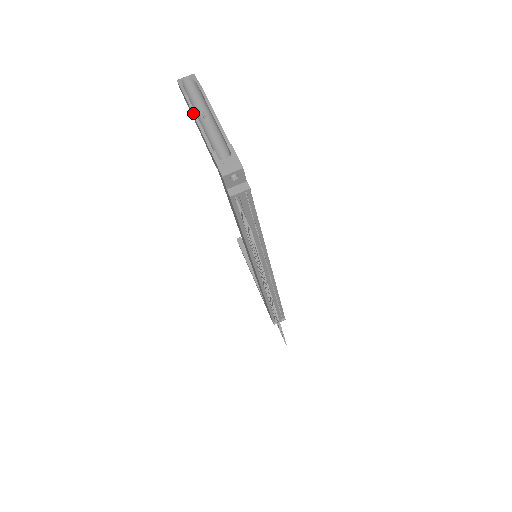
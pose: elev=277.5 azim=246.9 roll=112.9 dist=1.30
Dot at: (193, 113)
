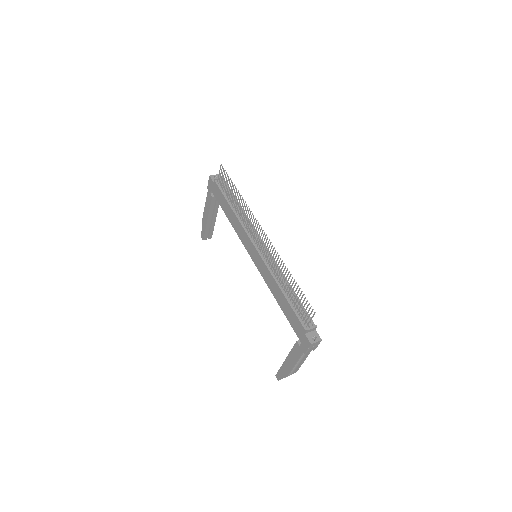
Dot at: (204, 211)
